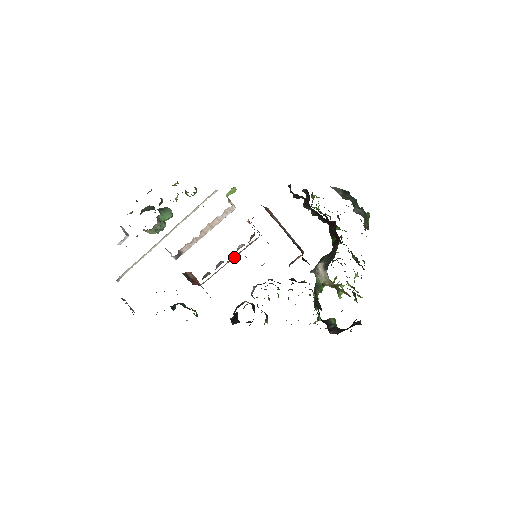
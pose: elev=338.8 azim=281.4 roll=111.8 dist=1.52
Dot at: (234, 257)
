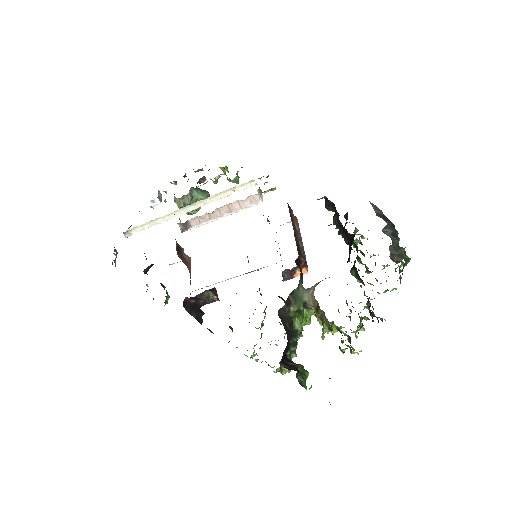
Dot at: occluded
